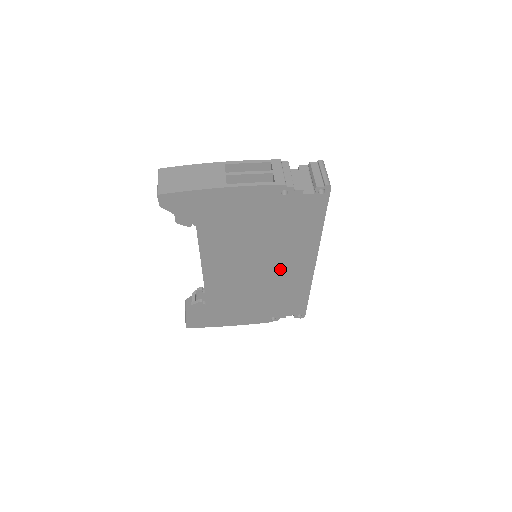
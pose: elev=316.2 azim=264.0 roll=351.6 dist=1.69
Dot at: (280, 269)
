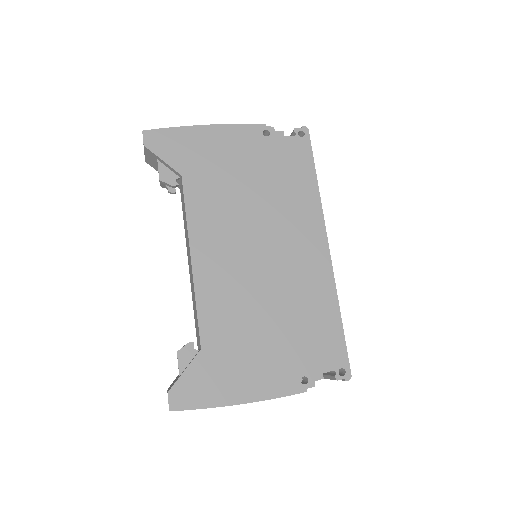
Dot at: (288, 255)
